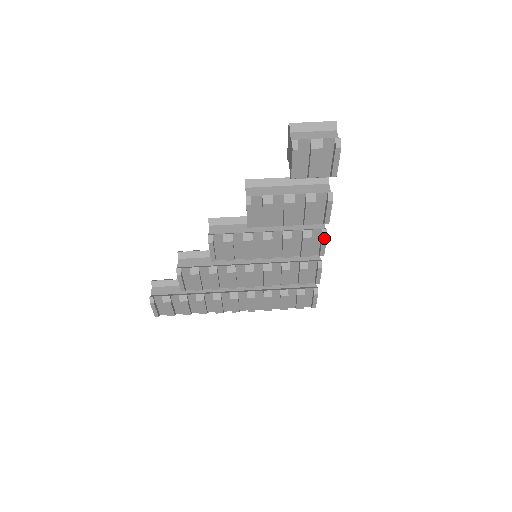
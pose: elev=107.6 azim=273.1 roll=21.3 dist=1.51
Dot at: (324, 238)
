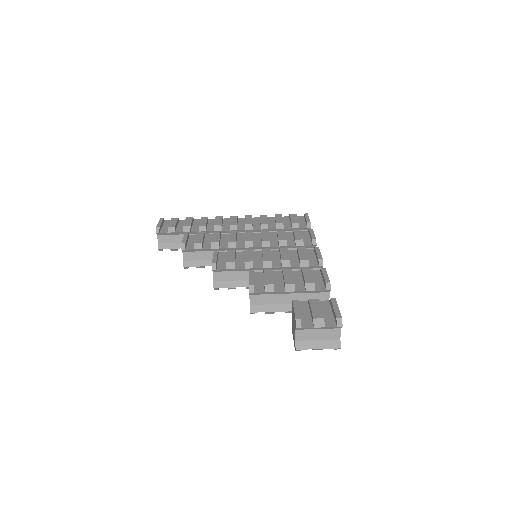
Dot at: occluded
